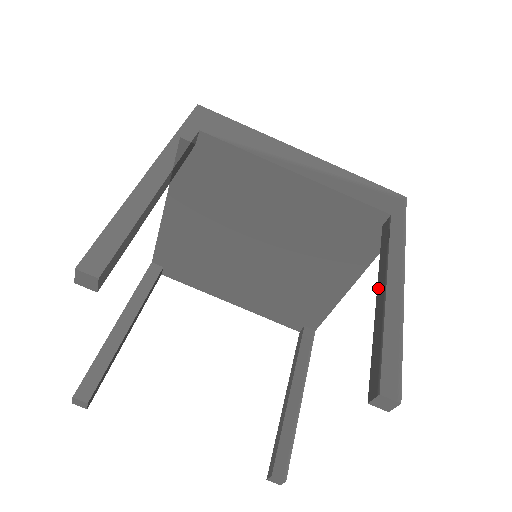
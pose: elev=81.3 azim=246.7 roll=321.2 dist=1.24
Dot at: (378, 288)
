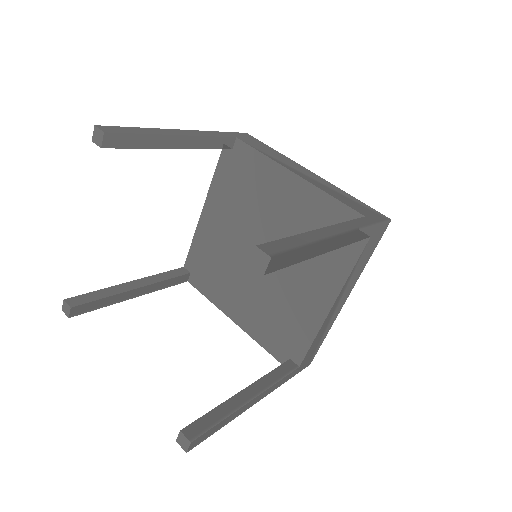
Dot at: occluded
